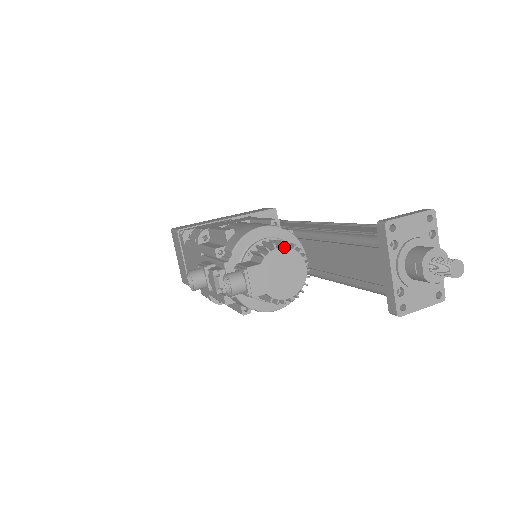
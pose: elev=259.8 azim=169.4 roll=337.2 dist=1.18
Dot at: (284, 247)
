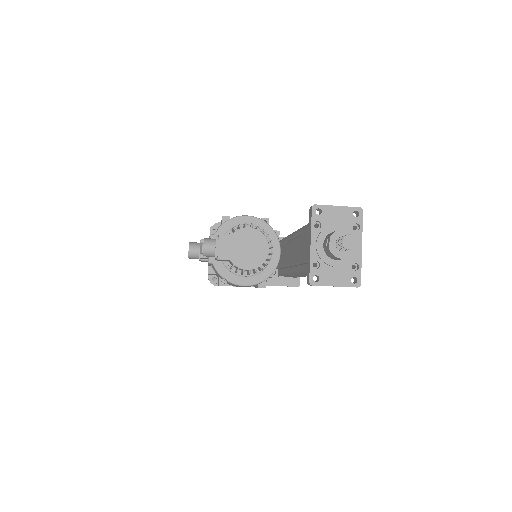
Dot at: (253, 228)
